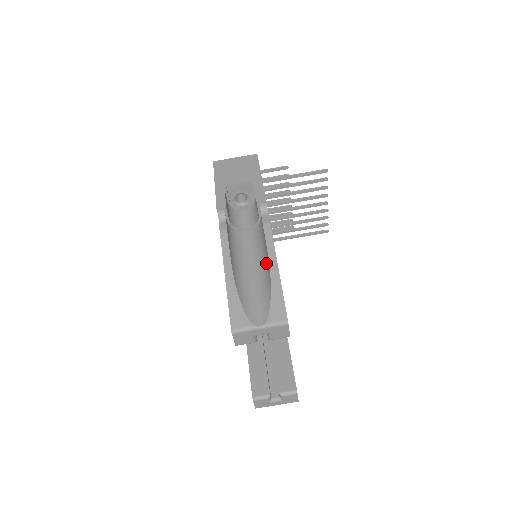
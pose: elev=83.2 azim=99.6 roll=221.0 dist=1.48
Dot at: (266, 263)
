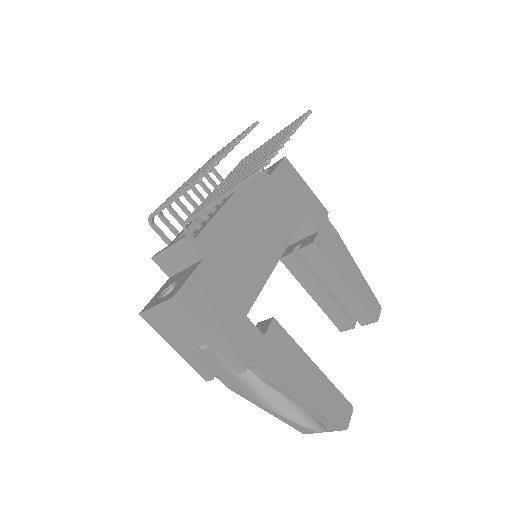
Dot at: occluded
